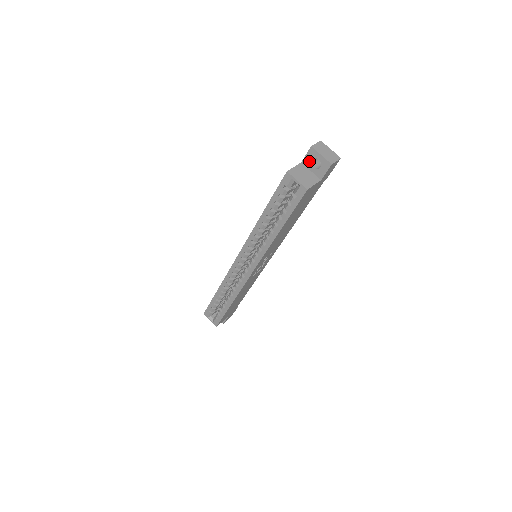
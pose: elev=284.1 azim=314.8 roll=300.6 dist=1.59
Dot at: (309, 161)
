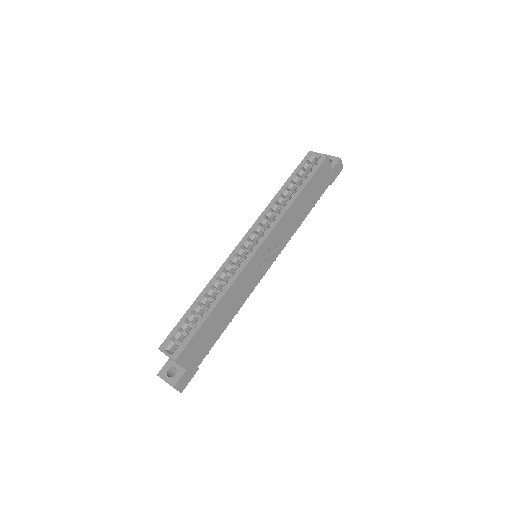
Dot at: occluded
